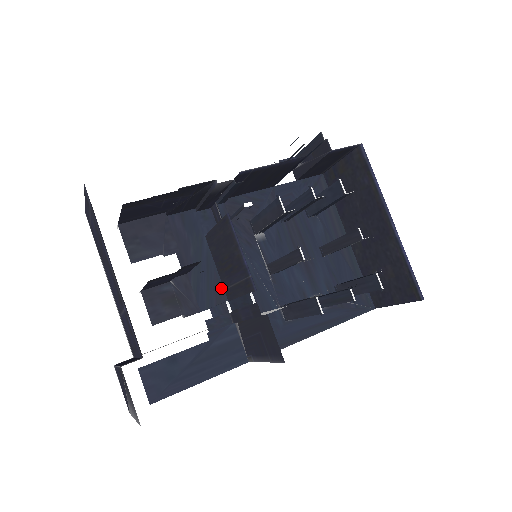
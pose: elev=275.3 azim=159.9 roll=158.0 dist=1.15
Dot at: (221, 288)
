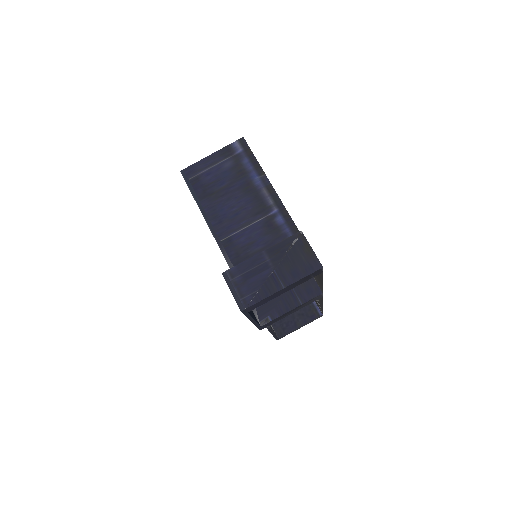
Dot at: occluded
